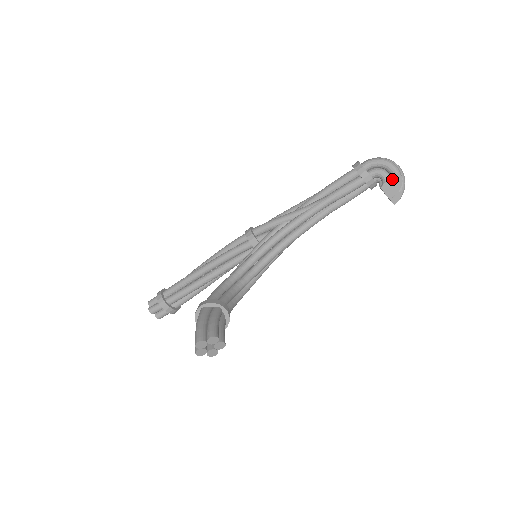
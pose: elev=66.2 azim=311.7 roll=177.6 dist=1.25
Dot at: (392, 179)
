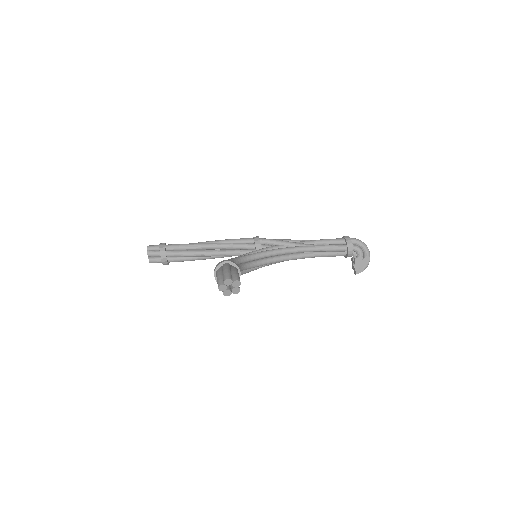
Dot at: (364, 257)
